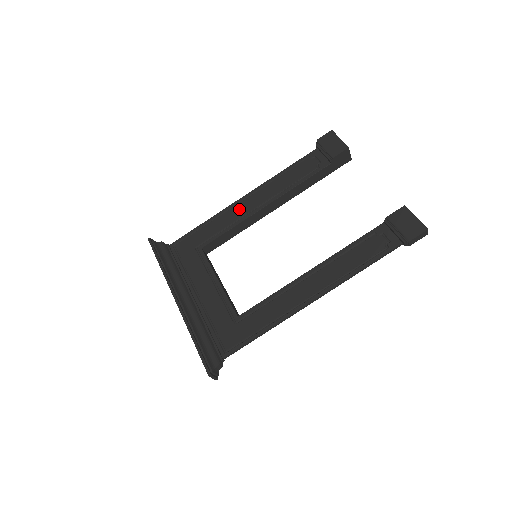
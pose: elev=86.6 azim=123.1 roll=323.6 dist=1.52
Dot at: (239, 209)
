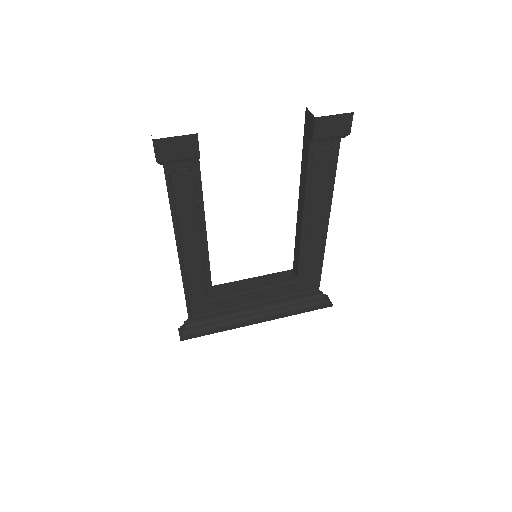
Dot at: (192, 260)
